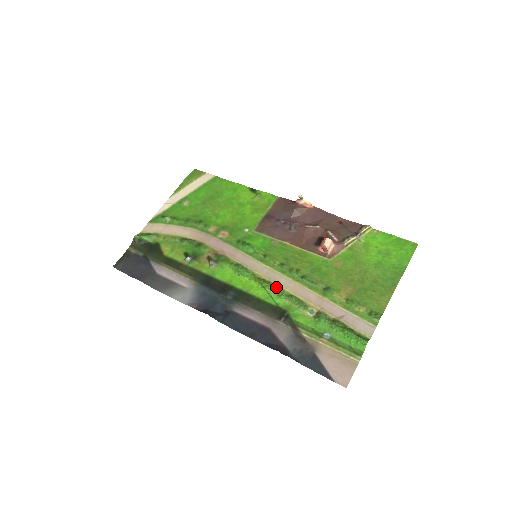
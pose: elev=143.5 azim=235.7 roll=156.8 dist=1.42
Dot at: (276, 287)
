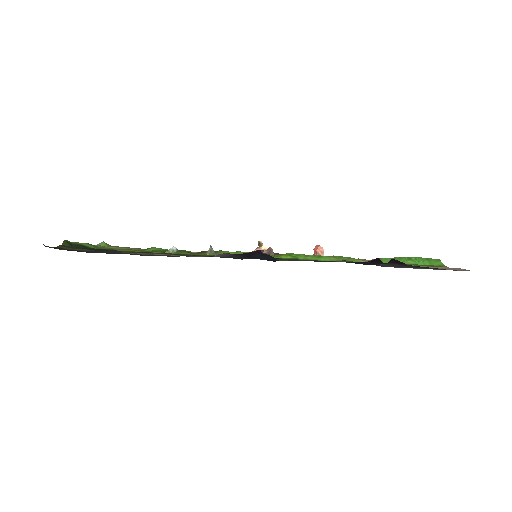
Dot at: (308, 255)
